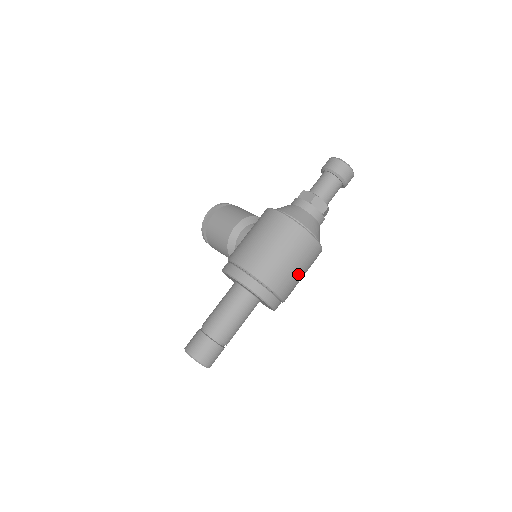
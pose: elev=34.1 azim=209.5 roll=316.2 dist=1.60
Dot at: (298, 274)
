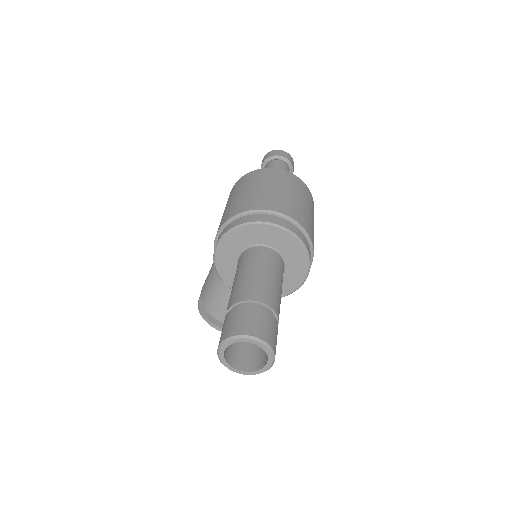
Dot at: (290, 197)
